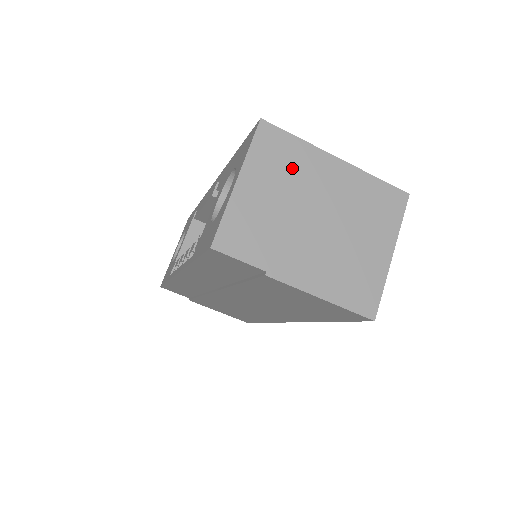
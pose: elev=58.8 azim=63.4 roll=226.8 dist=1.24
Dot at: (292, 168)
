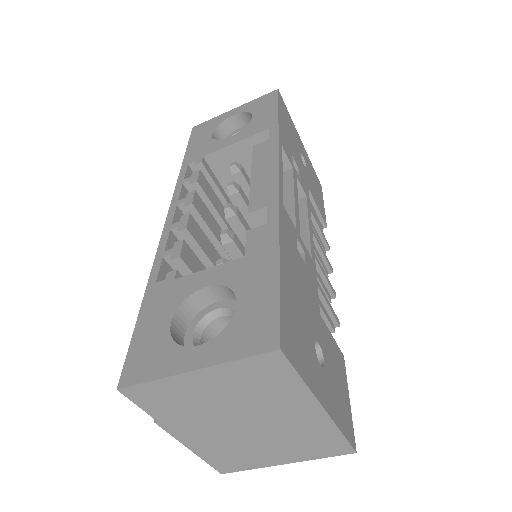
Dot at: (265, 392)
